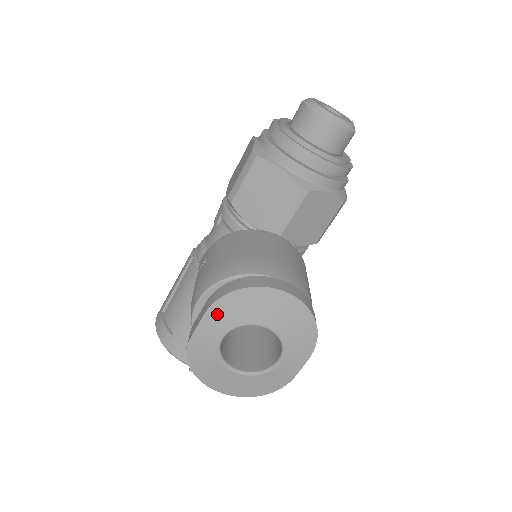
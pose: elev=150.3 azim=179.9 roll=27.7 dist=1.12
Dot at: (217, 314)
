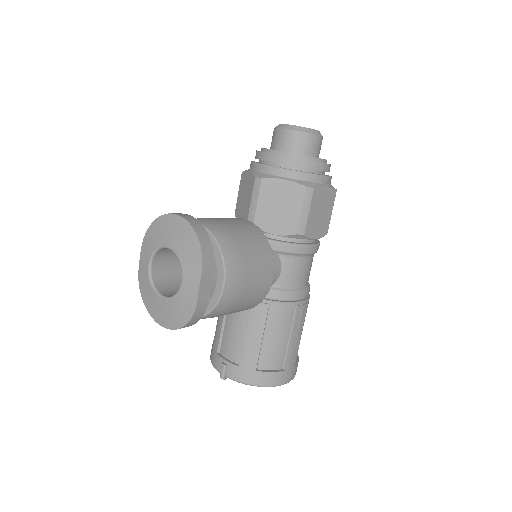
Dot at: (146, 244)
